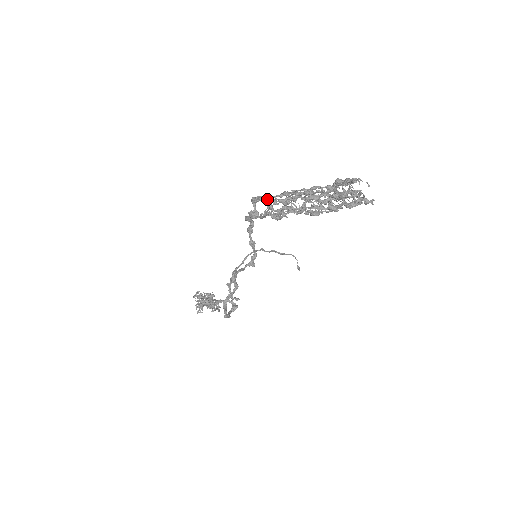
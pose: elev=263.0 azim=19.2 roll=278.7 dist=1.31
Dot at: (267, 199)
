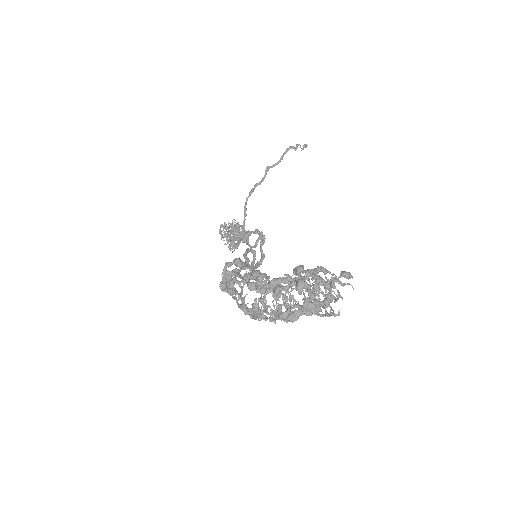
Dot at: occluded
